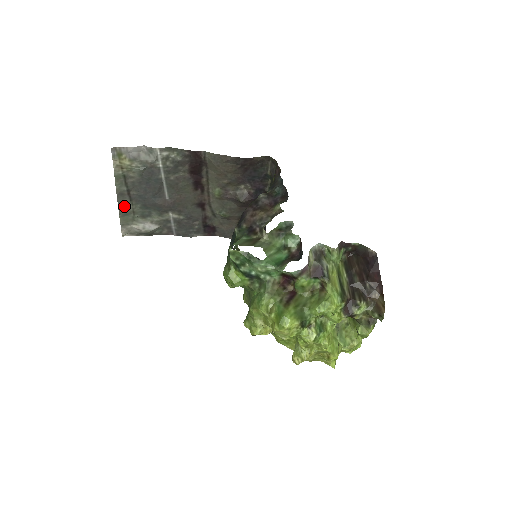
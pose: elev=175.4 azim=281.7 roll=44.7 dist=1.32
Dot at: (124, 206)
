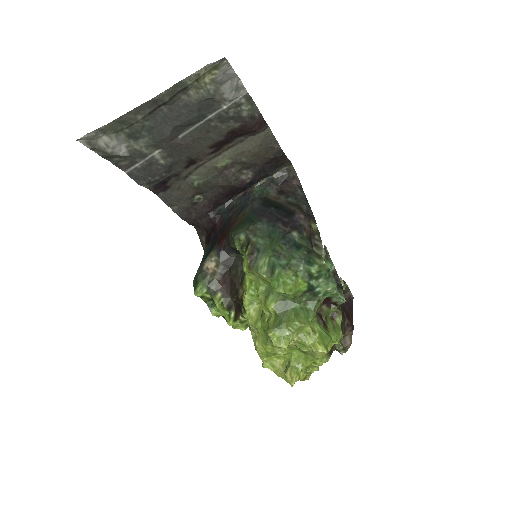
Dot at: (135, 113)
